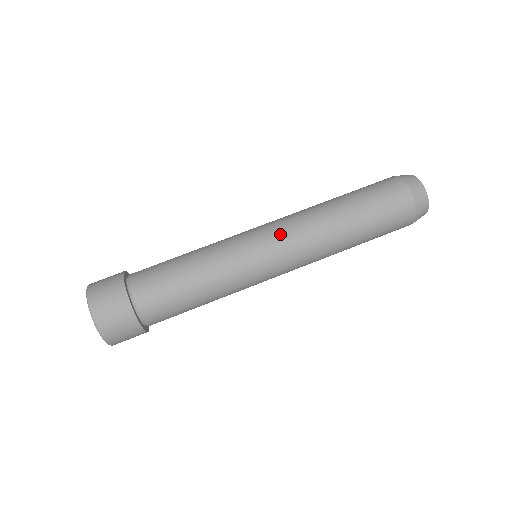
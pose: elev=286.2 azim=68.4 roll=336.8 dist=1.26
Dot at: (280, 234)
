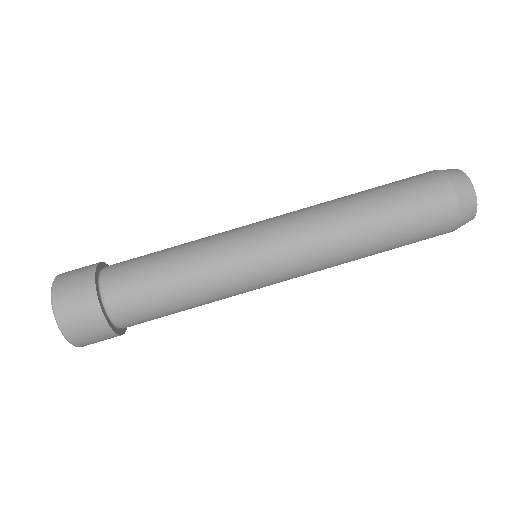
Dot at: (279, 217)
